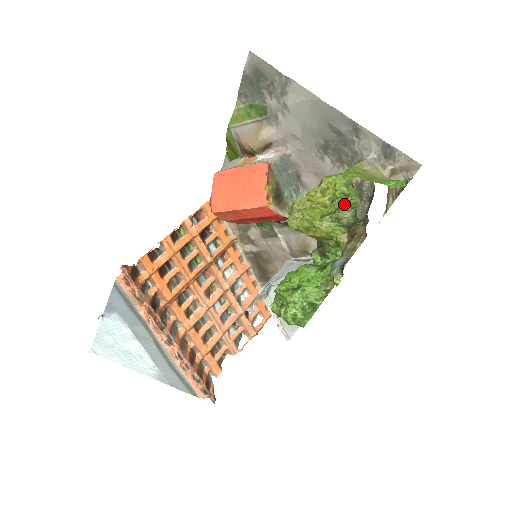
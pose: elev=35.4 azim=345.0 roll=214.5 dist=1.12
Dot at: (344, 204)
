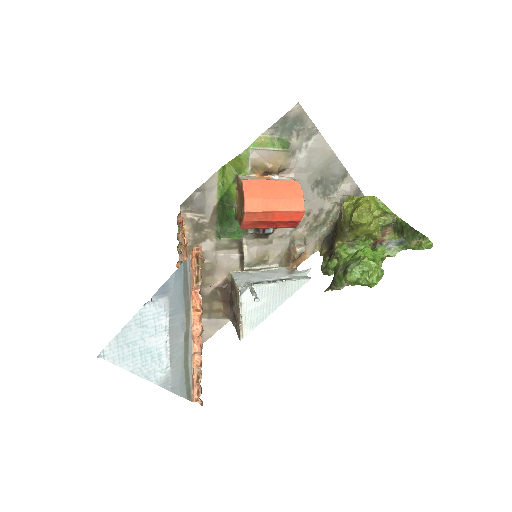
Dot at: (386, 212)
